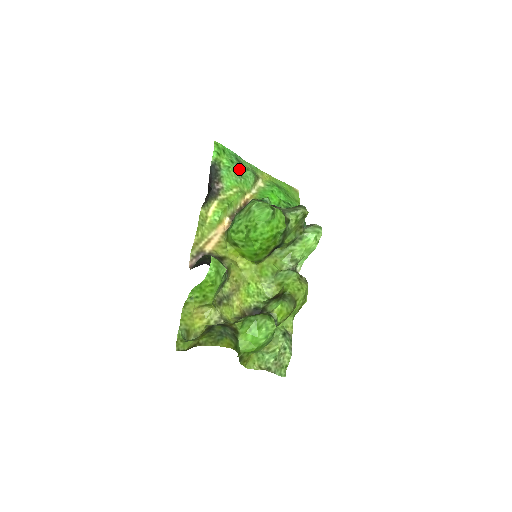
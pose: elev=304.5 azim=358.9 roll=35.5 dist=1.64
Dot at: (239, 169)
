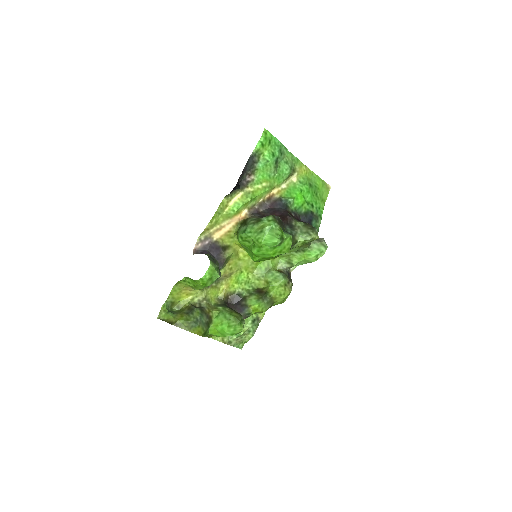
Dot at: (278, 162)
